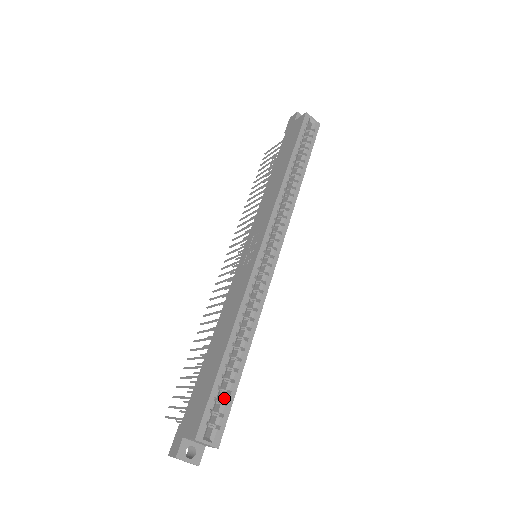
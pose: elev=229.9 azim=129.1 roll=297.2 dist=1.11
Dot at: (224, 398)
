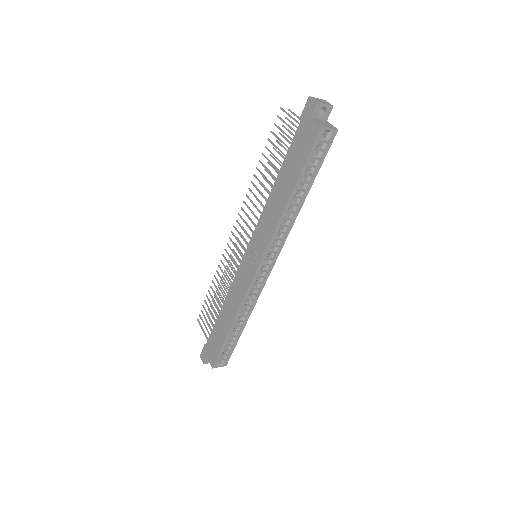
Dot at: (229, 348)
